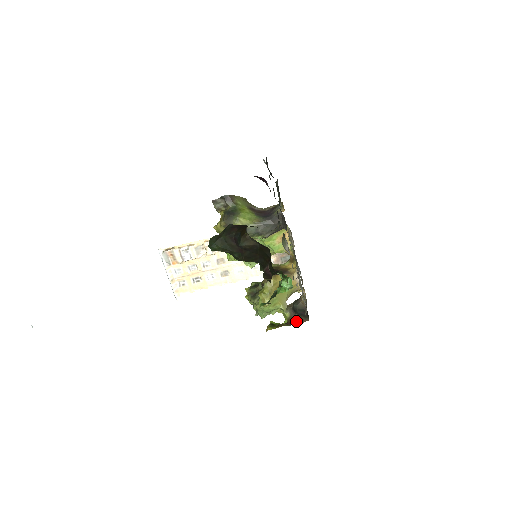
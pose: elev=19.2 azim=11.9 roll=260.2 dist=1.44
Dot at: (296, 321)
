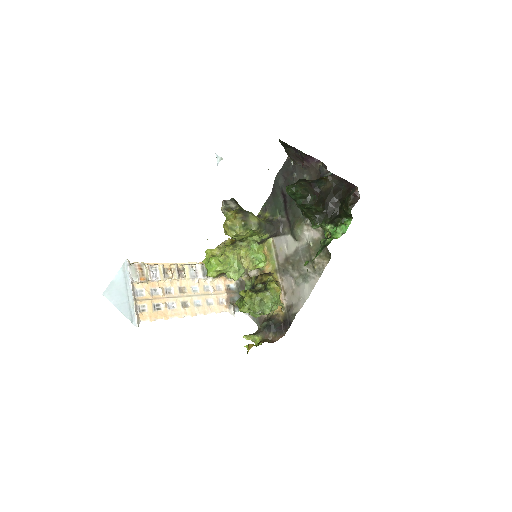
Dot at: (271, 340)
